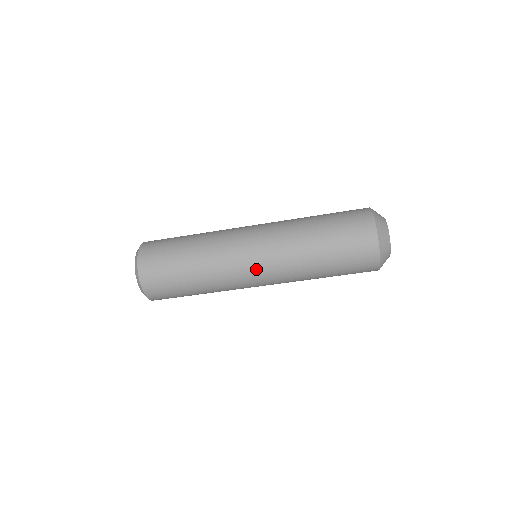
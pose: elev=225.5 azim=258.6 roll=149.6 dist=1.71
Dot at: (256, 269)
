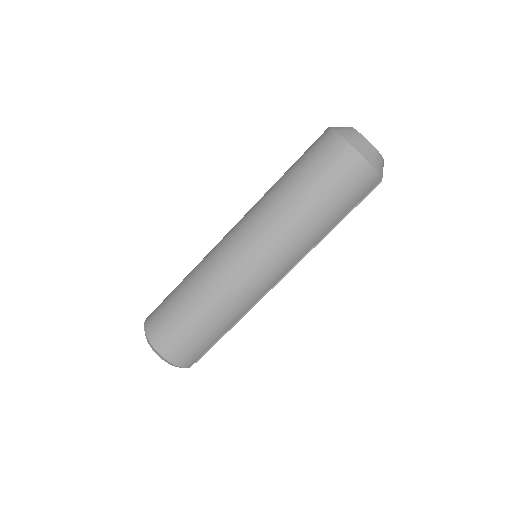
Dot at: (232, 234)
